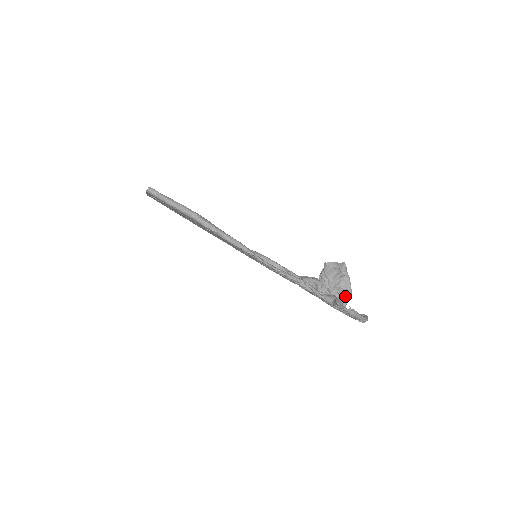
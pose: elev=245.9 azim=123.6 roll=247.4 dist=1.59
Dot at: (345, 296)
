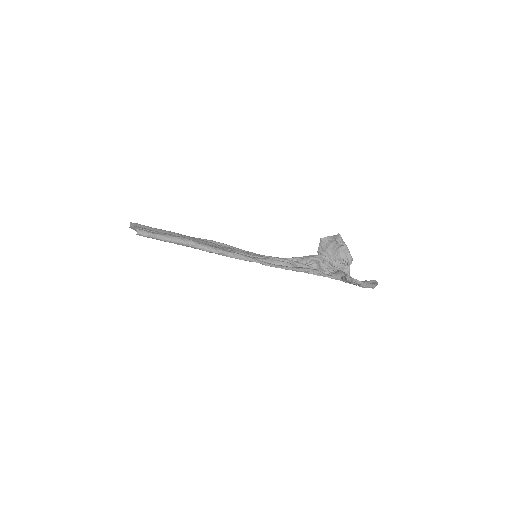
Dot at: (347, 264)
